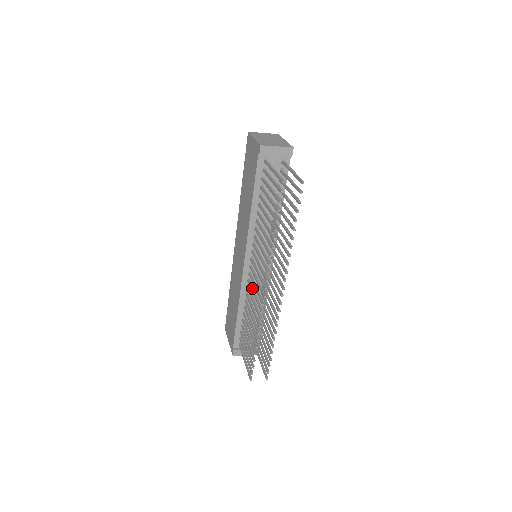
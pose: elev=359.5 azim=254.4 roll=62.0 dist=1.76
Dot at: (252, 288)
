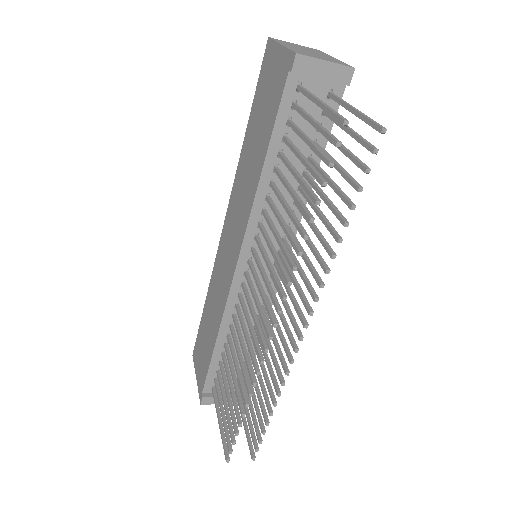
Dot at: (245, 311)
